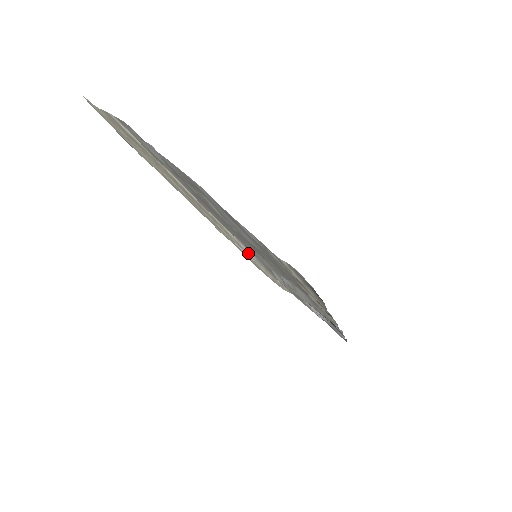
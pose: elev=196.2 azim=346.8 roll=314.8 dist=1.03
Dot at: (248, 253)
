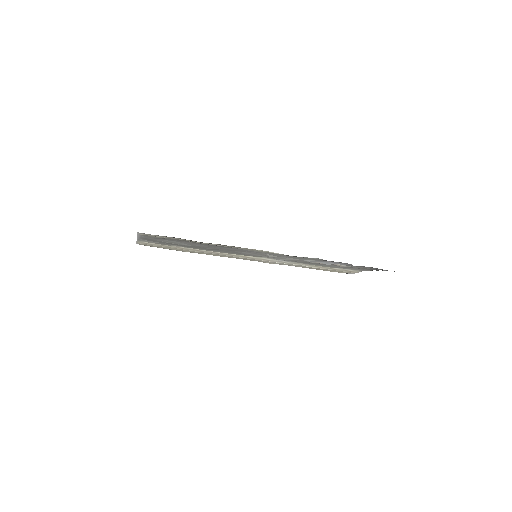
Dot at: (281, 262)
